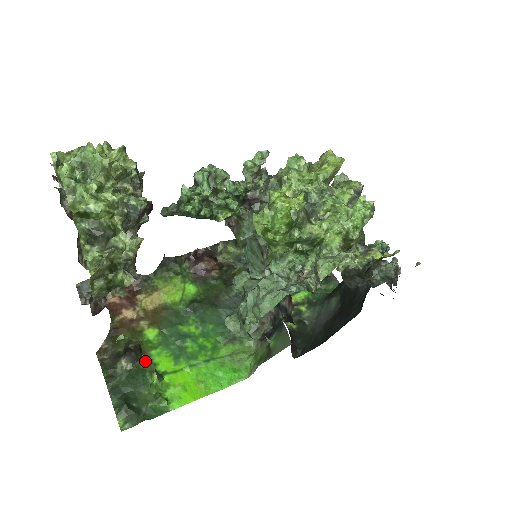
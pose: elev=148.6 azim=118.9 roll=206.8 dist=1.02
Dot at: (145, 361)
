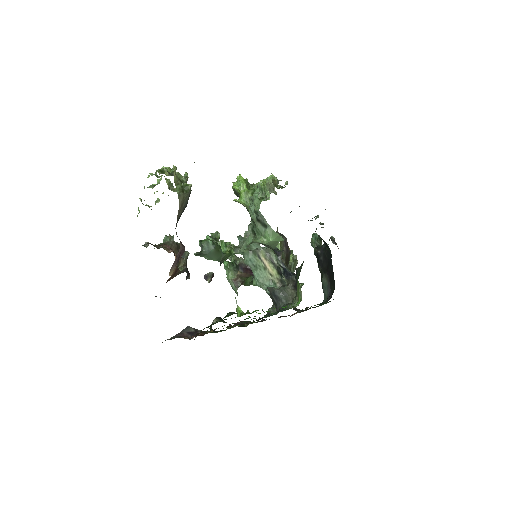
Dot at: occluded
